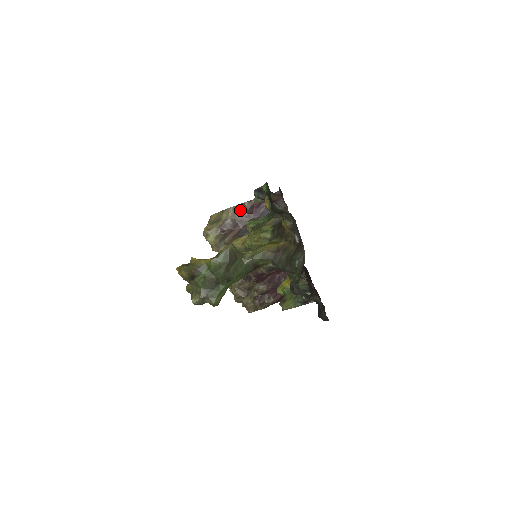
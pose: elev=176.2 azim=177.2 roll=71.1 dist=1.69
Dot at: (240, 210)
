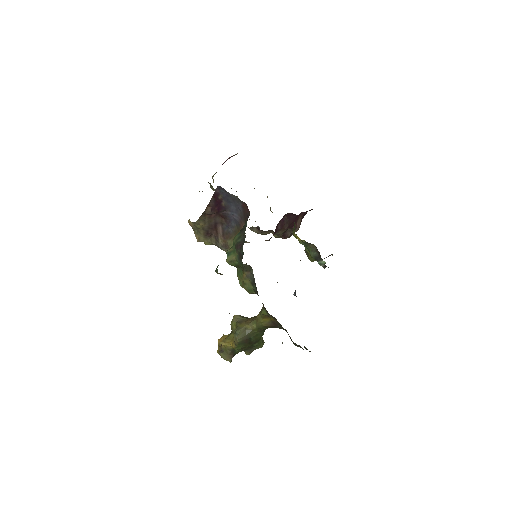
Dot at: (206, 216)
